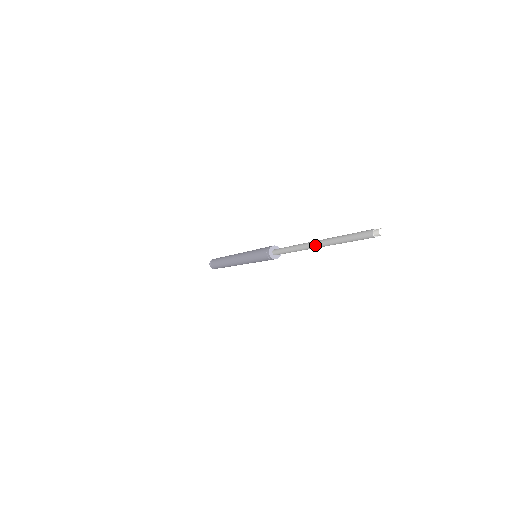
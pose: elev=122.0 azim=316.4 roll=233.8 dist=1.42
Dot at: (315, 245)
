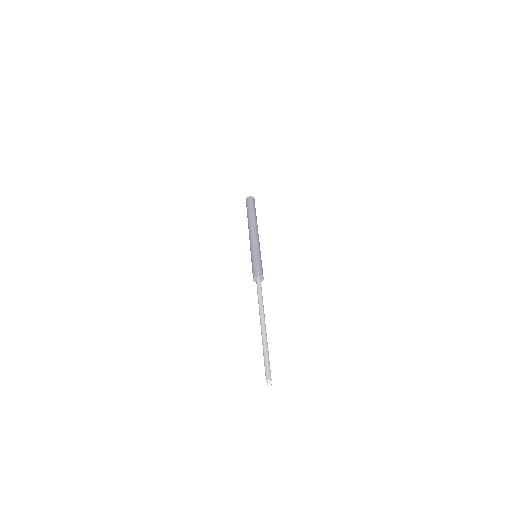
Dot at: (261, 326)
